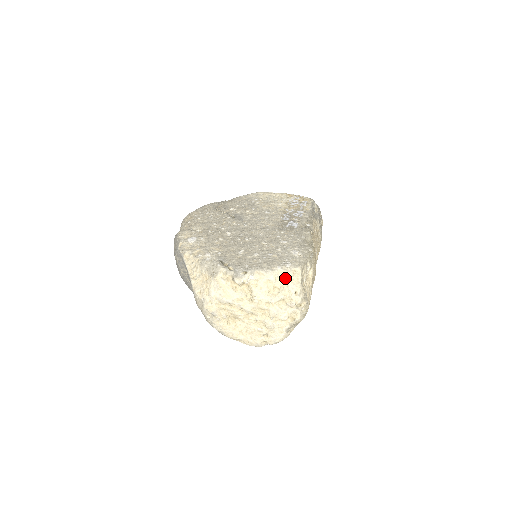
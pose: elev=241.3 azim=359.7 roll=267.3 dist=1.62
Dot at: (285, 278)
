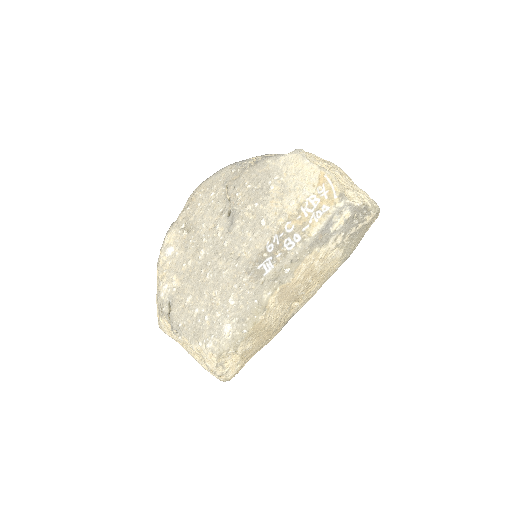
Dot at: (203, 356)
